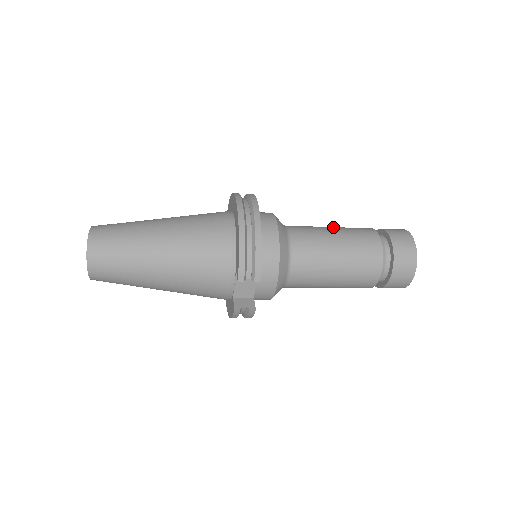
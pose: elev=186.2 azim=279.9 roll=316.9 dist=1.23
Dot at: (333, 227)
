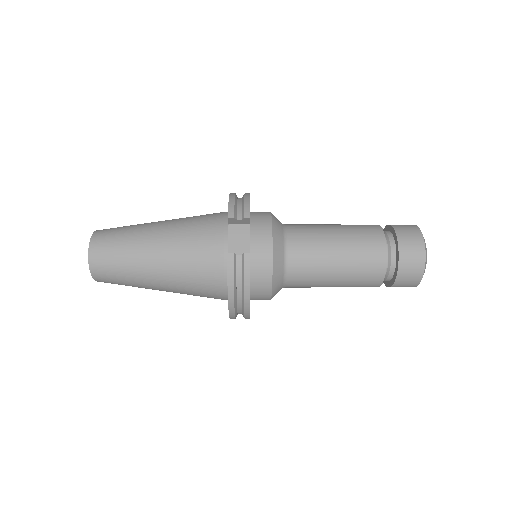
Dot at: occluded
